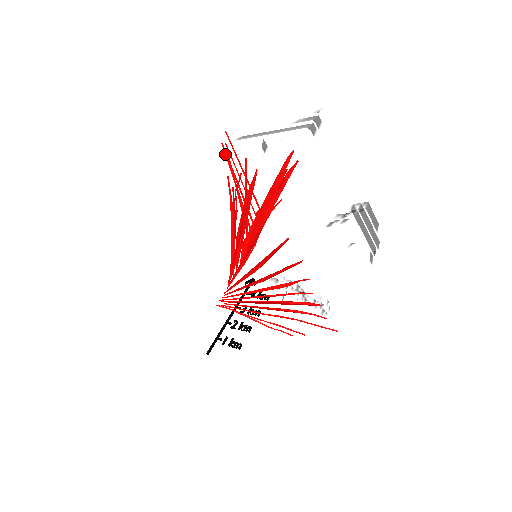
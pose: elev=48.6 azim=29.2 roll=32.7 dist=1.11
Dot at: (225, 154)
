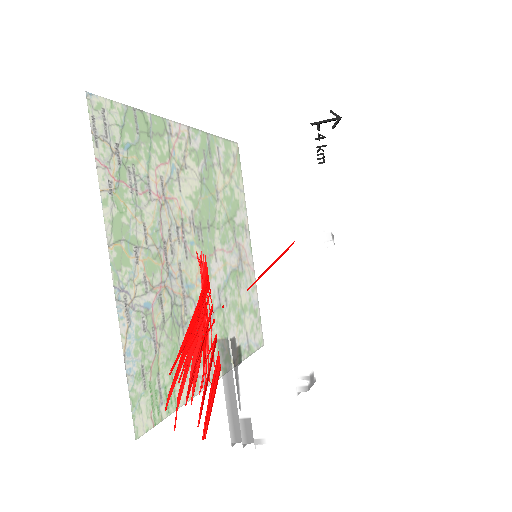
Dot at: (217, 314)
